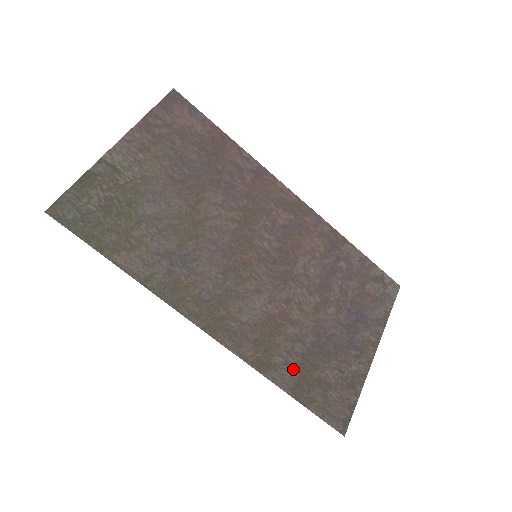
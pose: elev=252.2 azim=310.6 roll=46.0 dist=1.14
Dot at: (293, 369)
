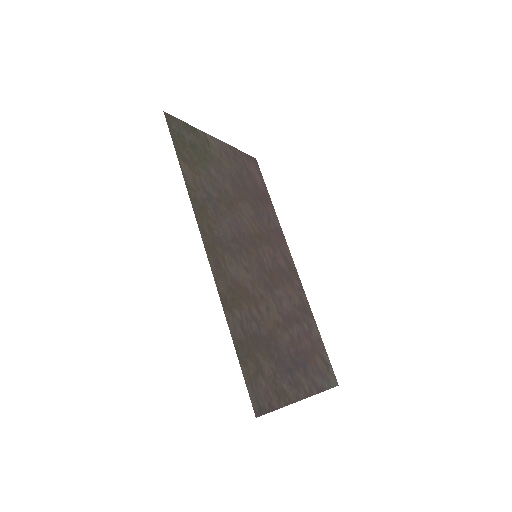
Dot at: (244, 331)
